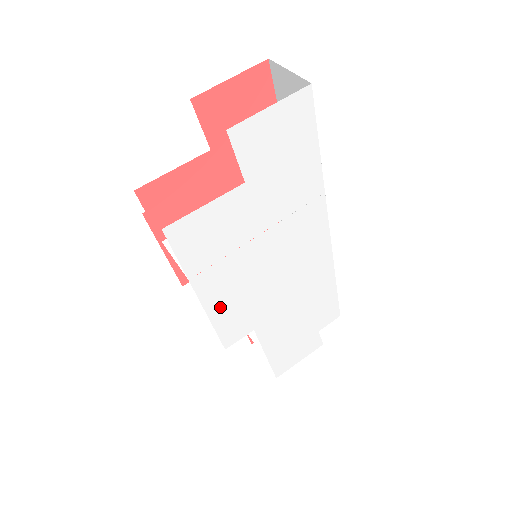
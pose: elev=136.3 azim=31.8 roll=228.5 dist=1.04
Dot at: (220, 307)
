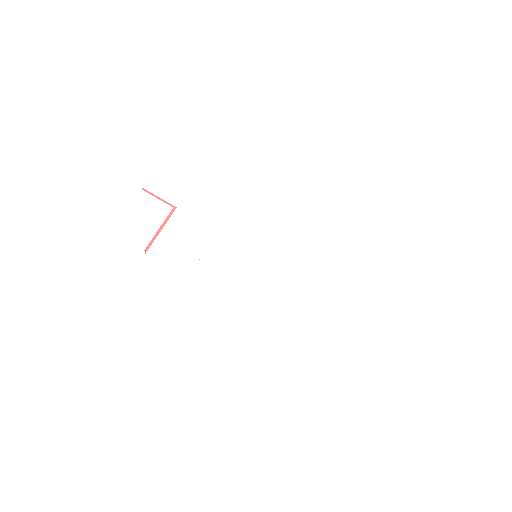
Dot at: (228, 292)
